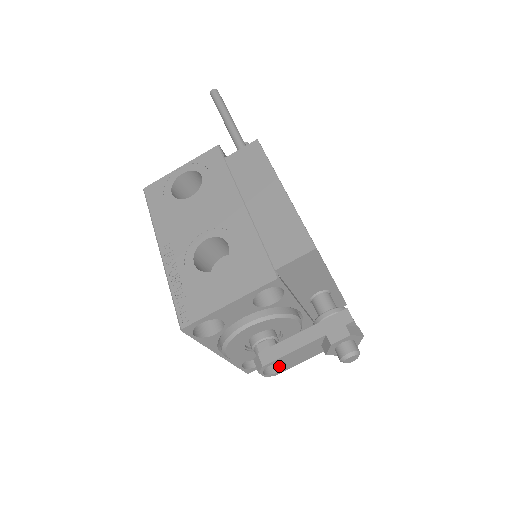
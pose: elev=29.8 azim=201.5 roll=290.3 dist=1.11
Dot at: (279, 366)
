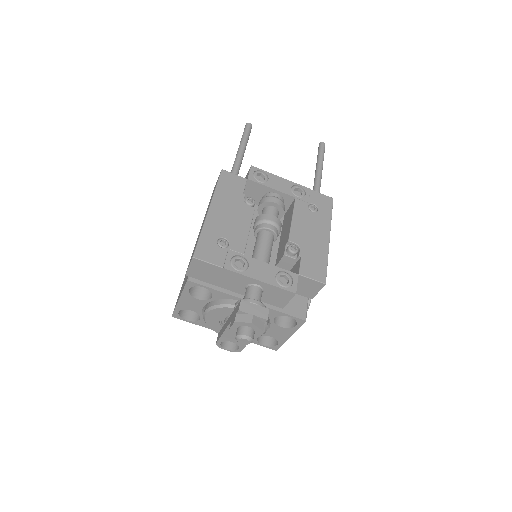
Dot at: occluded
